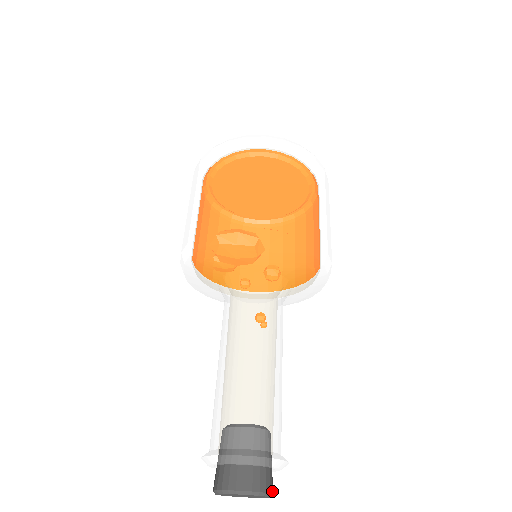
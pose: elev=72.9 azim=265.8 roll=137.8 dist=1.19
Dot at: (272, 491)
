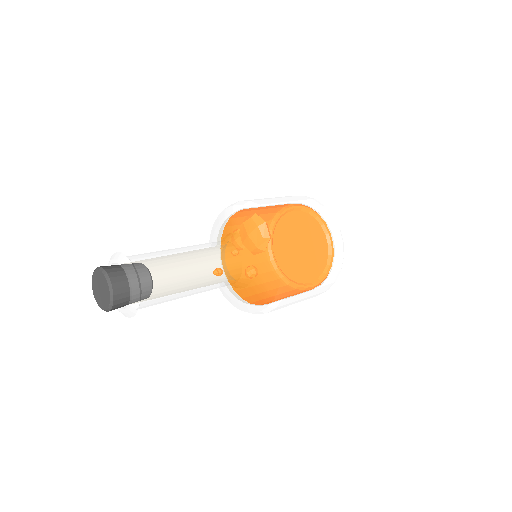
Dot at: (114, 304)
